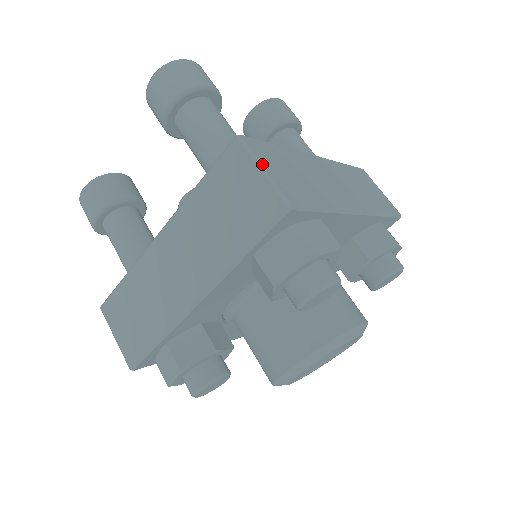
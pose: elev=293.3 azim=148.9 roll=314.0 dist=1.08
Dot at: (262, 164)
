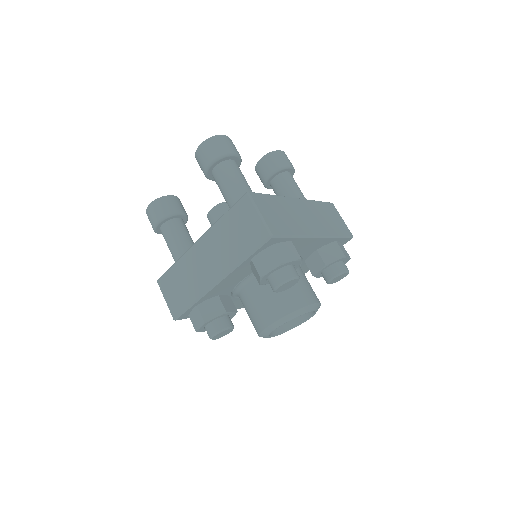
Dot at: (259, 210)
